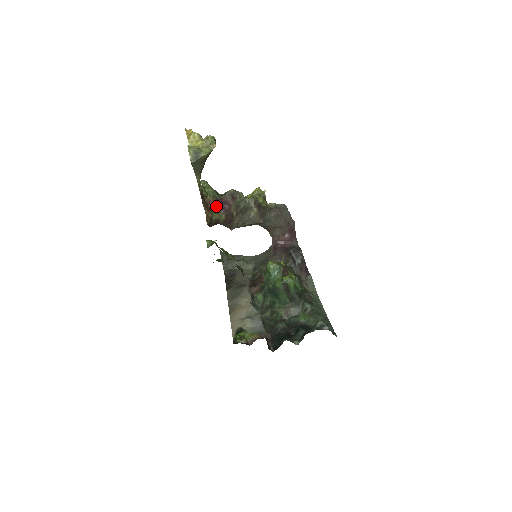
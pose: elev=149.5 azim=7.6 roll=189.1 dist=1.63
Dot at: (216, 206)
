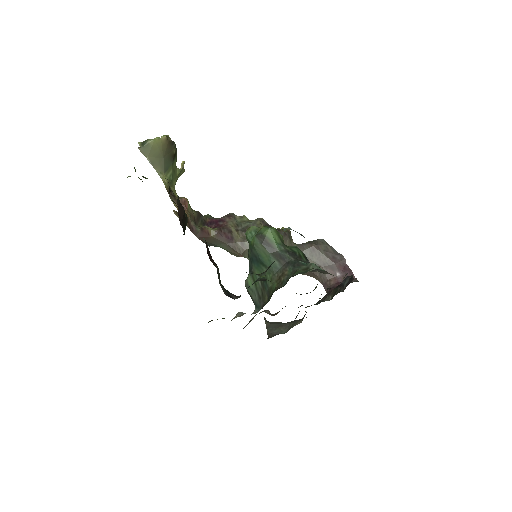
Dot at: (210, 225)
